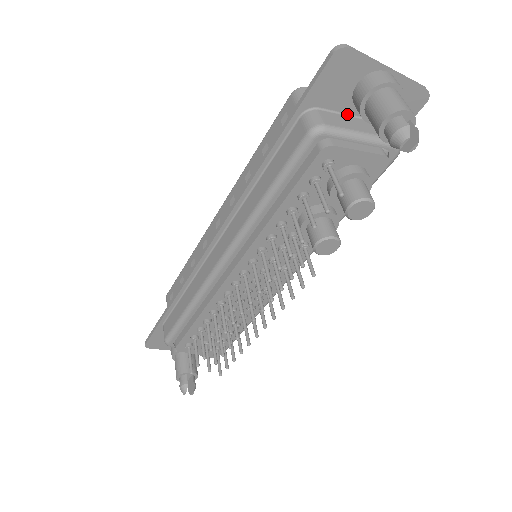
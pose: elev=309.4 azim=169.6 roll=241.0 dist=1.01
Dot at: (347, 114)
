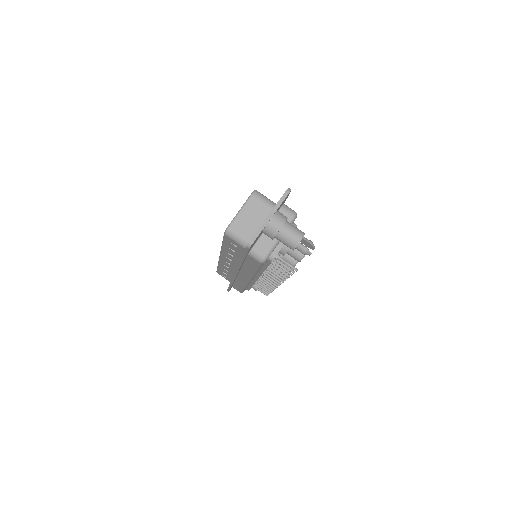
Dot at: occluded
